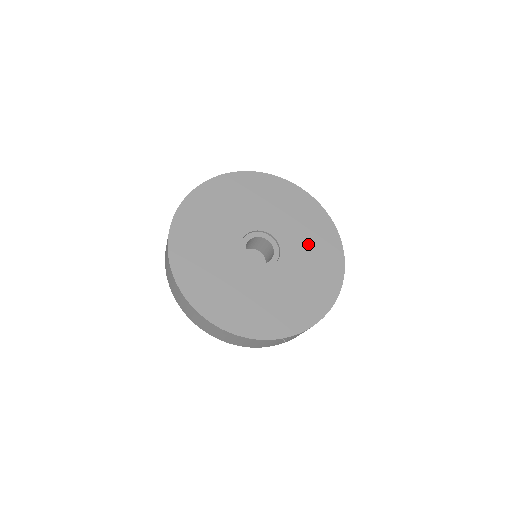
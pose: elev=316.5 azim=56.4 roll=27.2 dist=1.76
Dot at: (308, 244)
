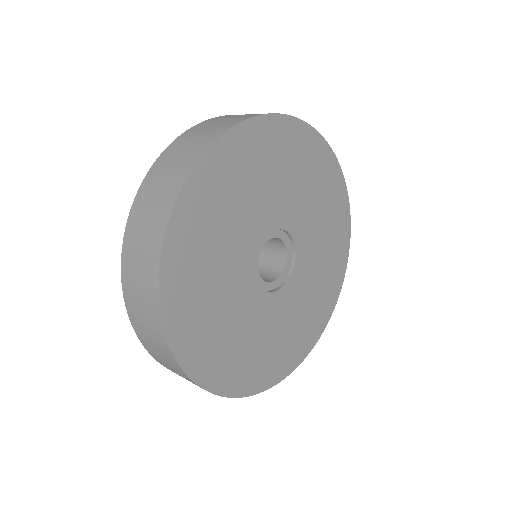
Dot at: (323, 240)
